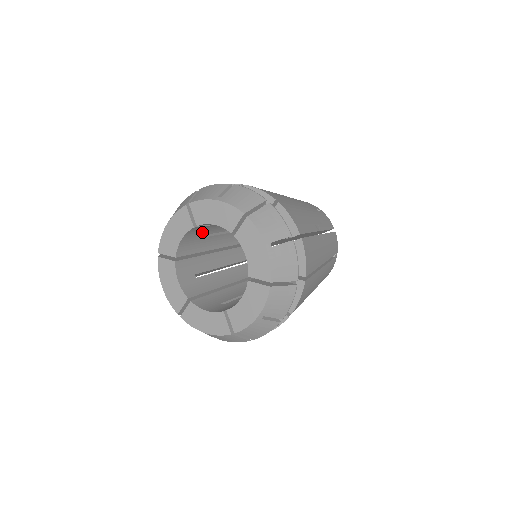
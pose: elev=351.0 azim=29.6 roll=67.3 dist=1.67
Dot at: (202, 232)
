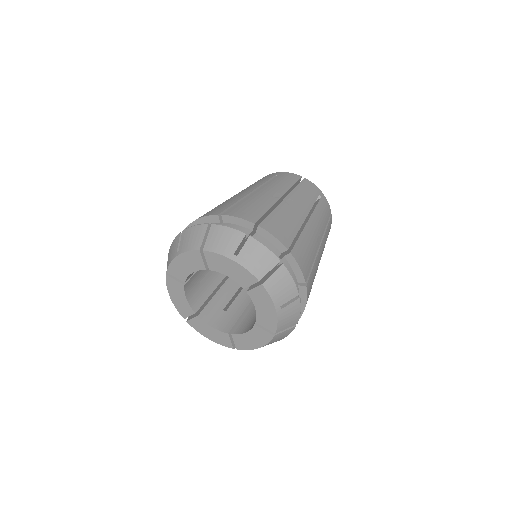
Dot at: (199, 279)
